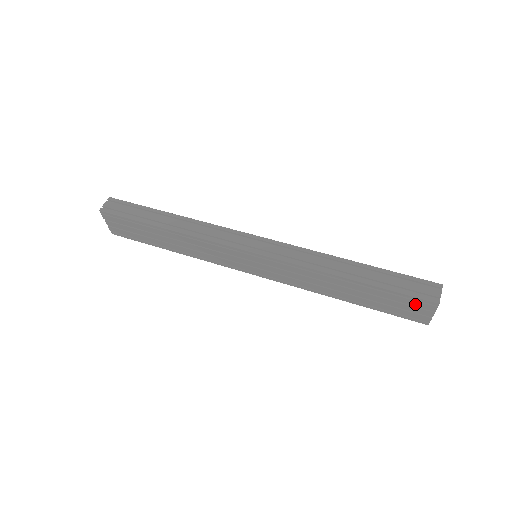
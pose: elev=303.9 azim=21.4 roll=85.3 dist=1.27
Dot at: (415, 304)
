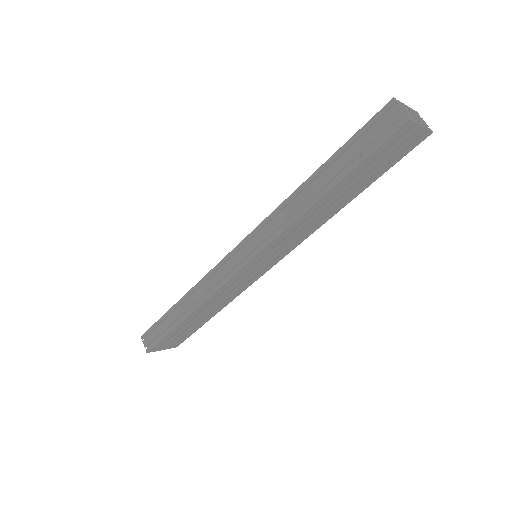
Dot at: (395, 142)
